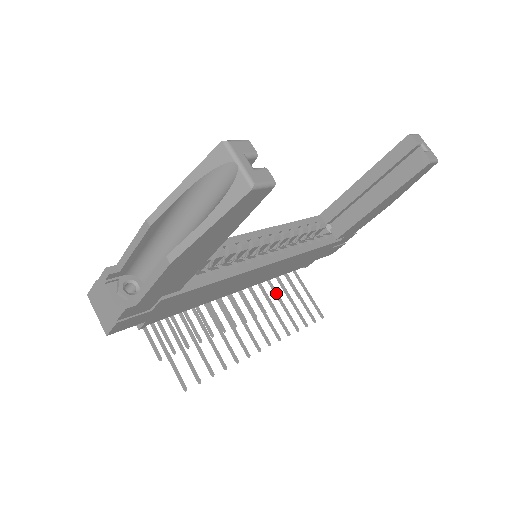
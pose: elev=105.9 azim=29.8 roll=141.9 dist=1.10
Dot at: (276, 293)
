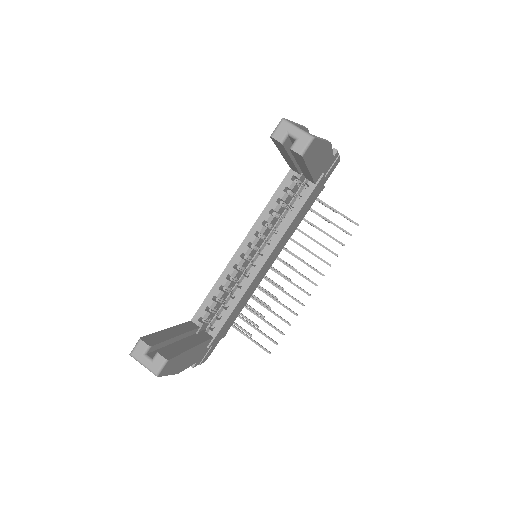
Dot at: occluded
